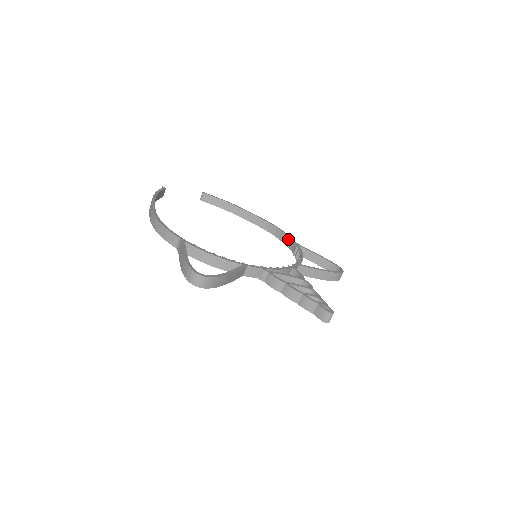
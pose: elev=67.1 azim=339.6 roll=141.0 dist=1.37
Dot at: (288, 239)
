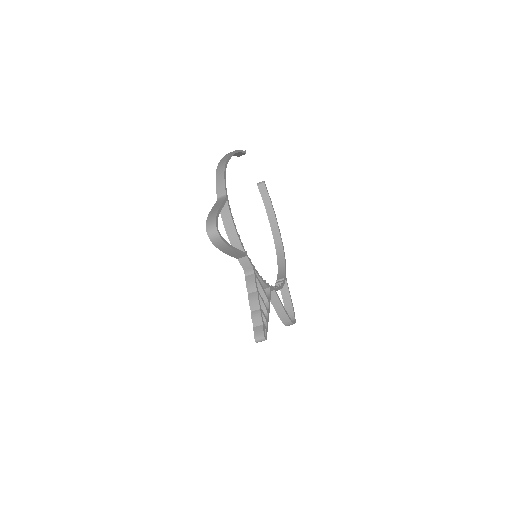
Dot at: (283, 268)
